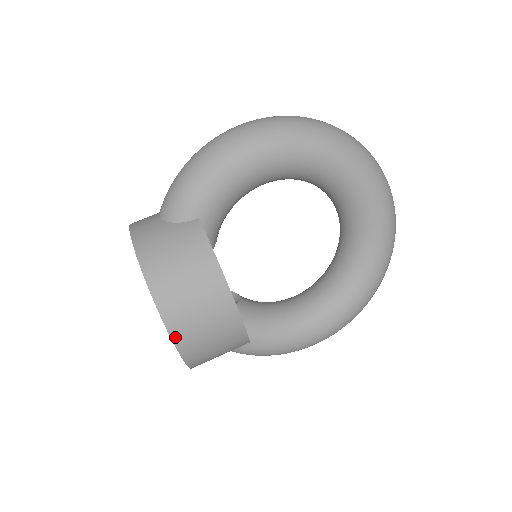
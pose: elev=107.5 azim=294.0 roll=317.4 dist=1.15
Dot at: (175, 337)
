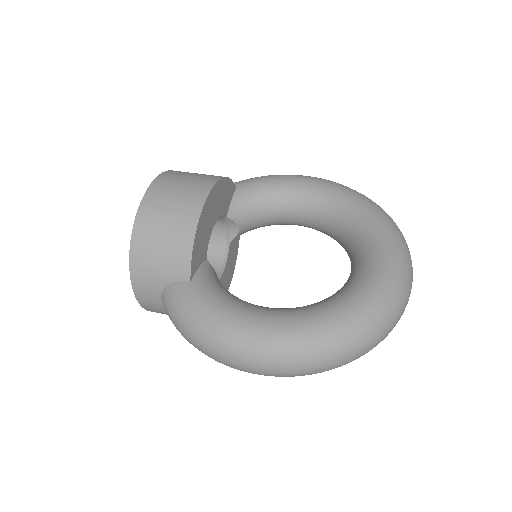
Dot at: (152, 187)
